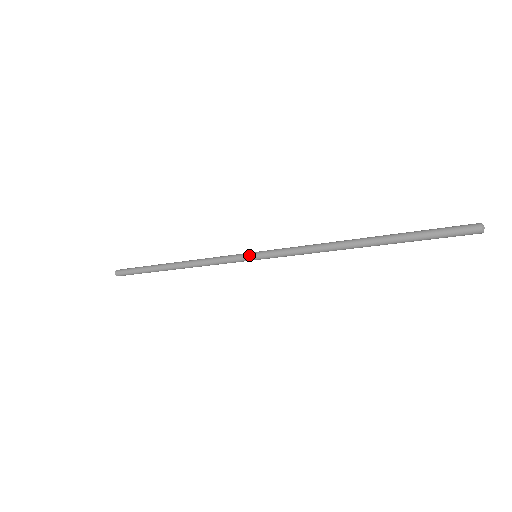
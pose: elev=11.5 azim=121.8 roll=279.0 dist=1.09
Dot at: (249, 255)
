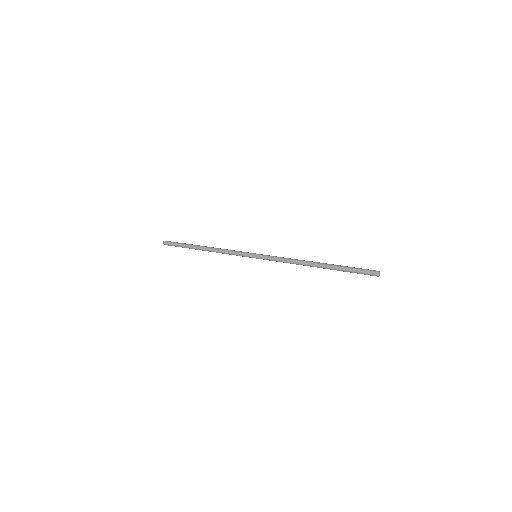
Dot at: (252, 257)
